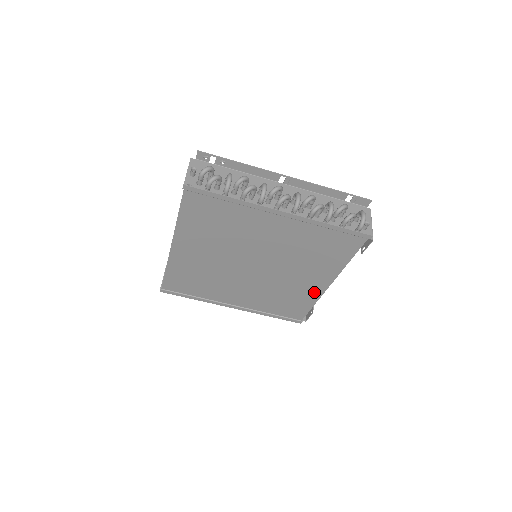
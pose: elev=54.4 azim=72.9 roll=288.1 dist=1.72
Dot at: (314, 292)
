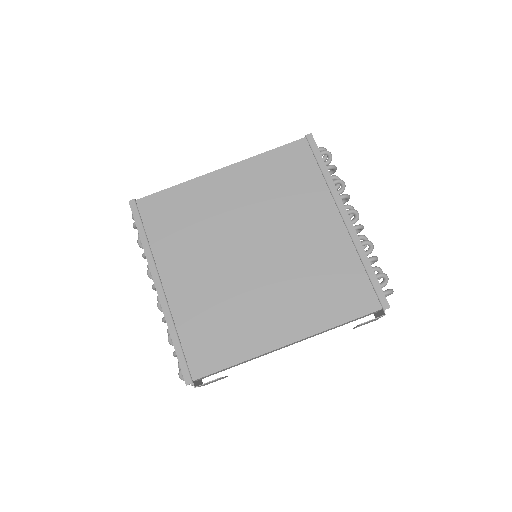
Dot at: (262, 341)
